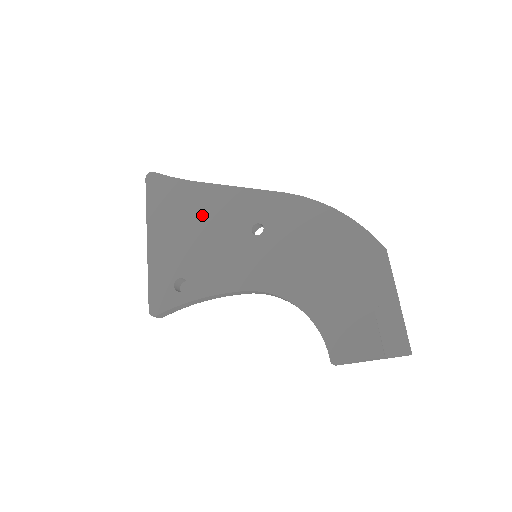
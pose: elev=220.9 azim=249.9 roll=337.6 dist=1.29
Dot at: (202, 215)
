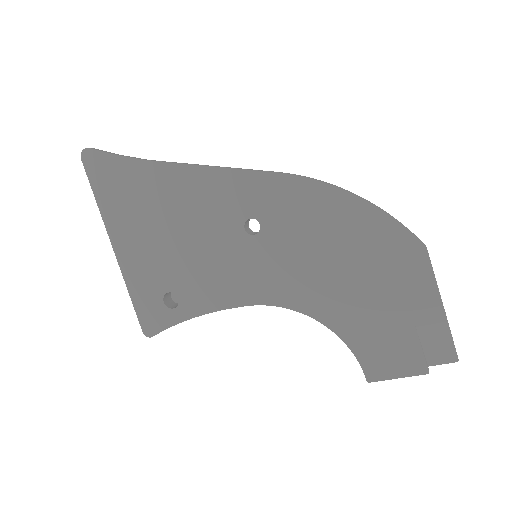
Dot at: (174, 210)
